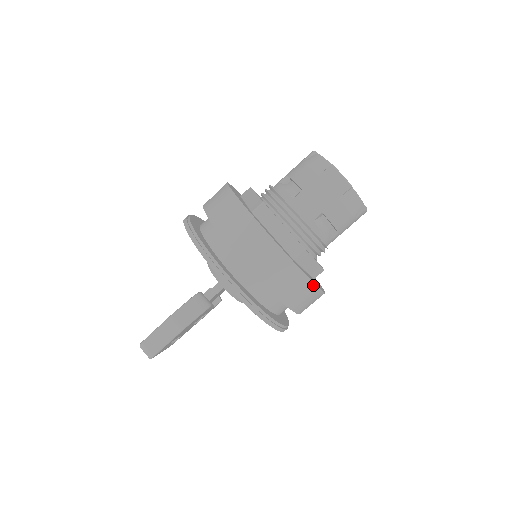
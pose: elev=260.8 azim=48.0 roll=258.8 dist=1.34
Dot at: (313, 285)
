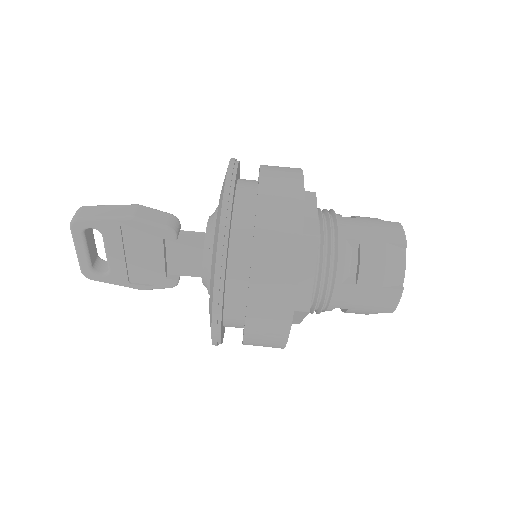
Dot at: (297, 266)
